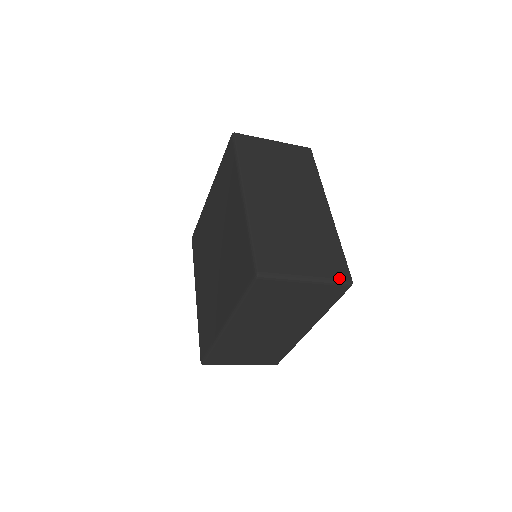
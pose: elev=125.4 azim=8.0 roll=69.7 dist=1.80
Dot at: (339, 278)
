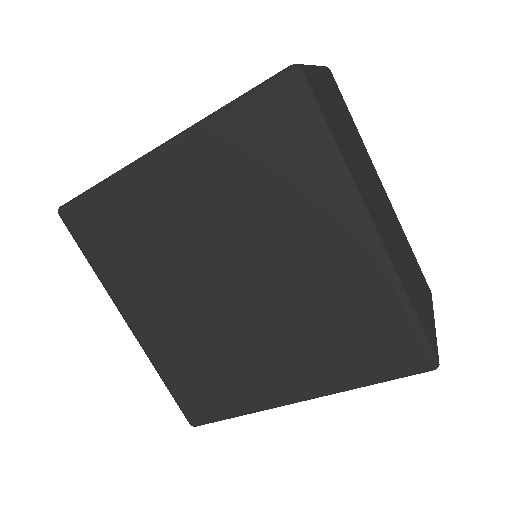
Dot at: occluded
